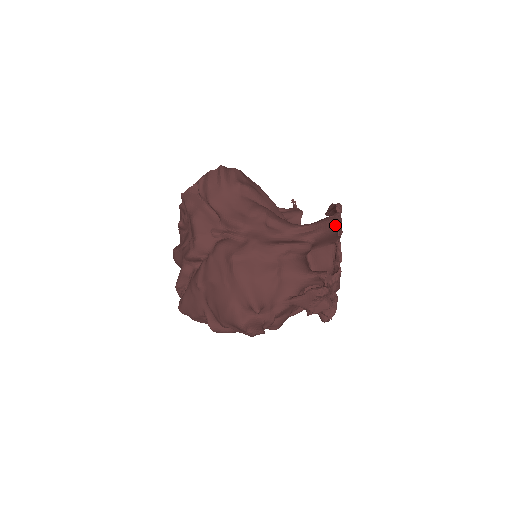
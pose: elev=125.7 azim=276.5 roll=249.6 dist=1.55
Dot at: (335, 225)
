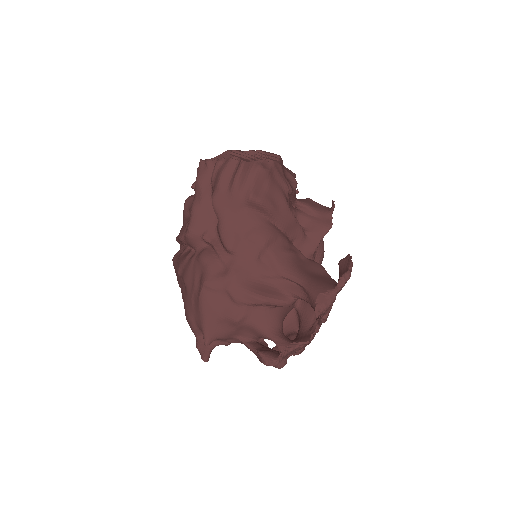
Dot at: (317, 310)
